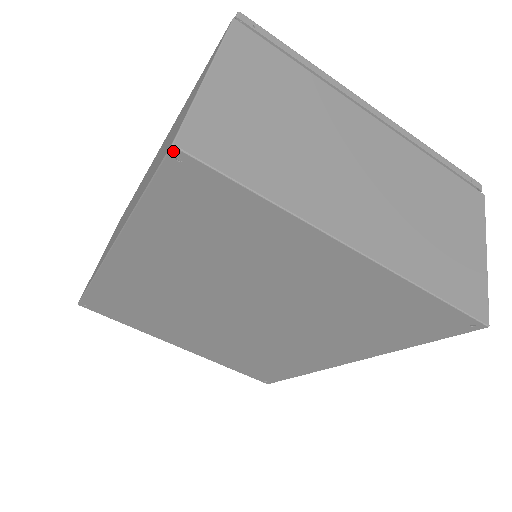
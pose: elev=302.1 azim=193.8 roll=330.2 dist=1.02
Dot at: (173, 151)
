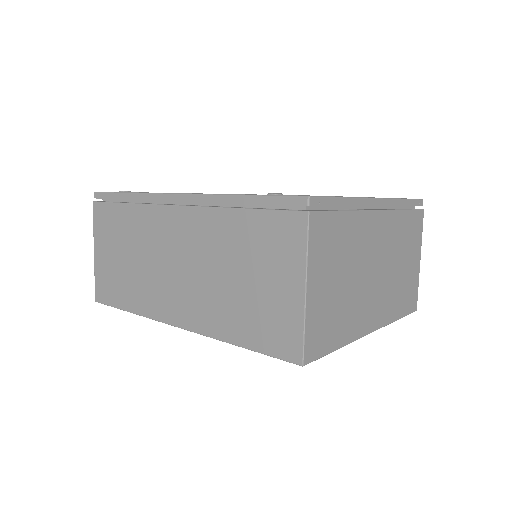
Dot at: (300, 365)
